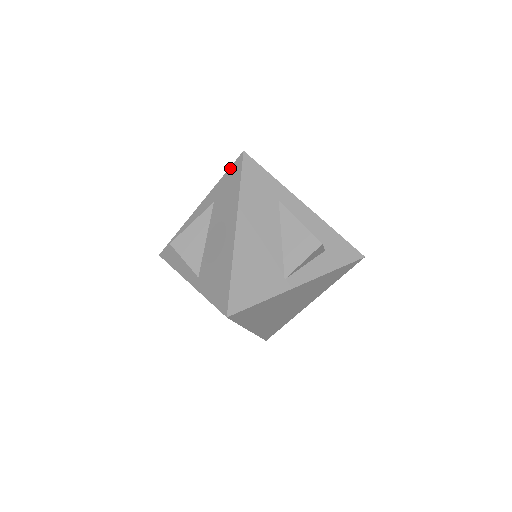
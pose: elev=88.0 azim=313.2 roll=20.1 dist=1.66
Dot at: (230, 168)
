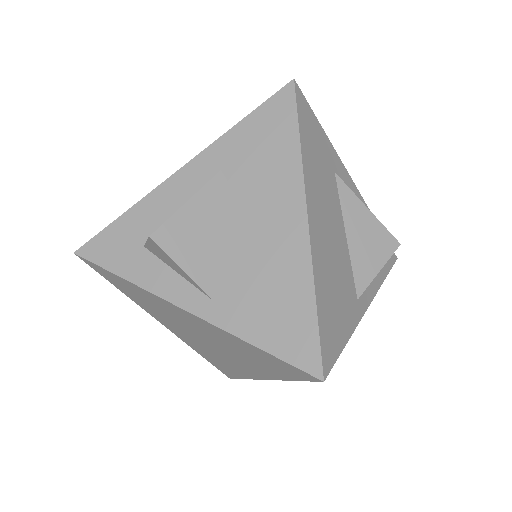
Dot at: (263, 105)
